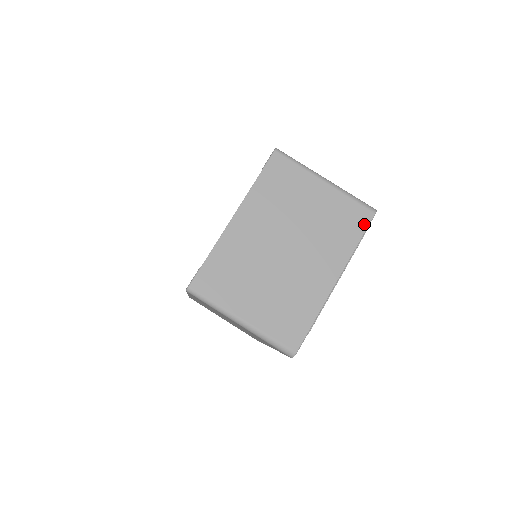
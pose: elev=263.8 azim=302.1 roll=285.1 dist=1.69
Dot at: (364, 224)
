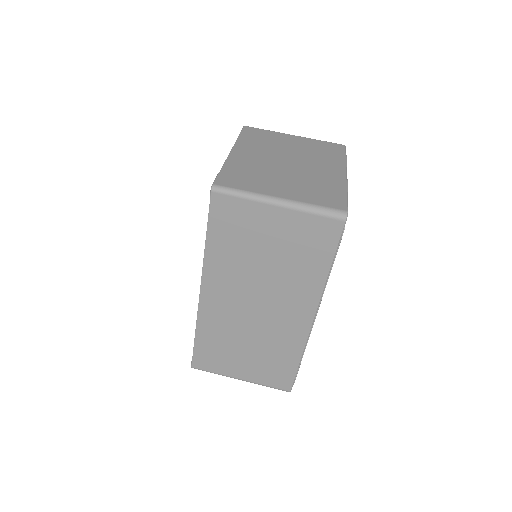
Dot at: (341, 149)
